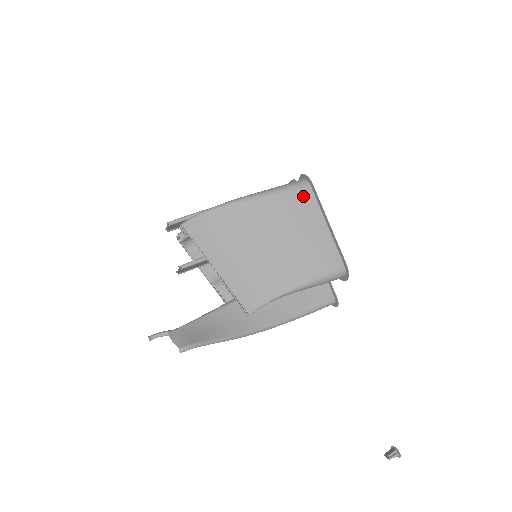
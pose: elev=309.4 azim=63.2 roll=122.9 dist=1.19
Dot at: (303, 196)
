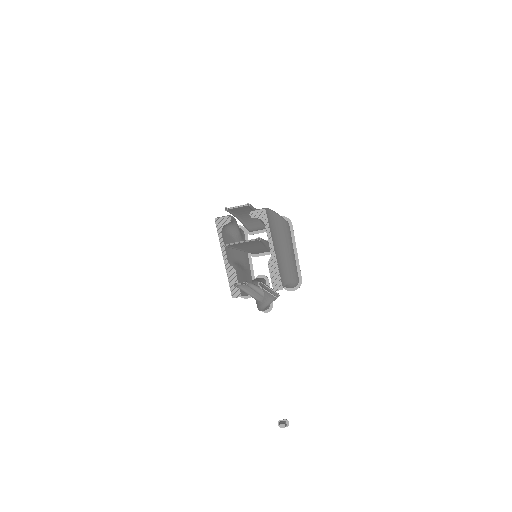
Dot at: (289, 229)
